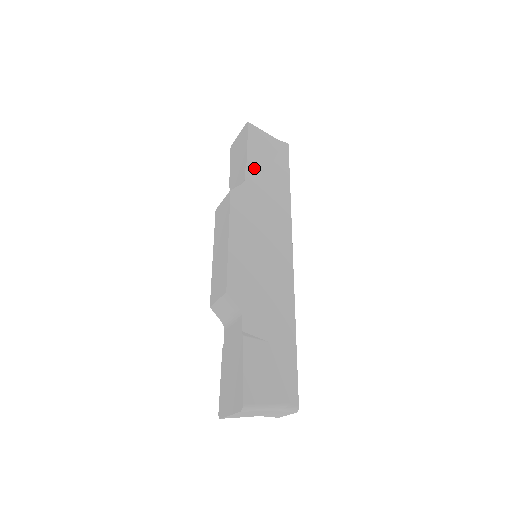
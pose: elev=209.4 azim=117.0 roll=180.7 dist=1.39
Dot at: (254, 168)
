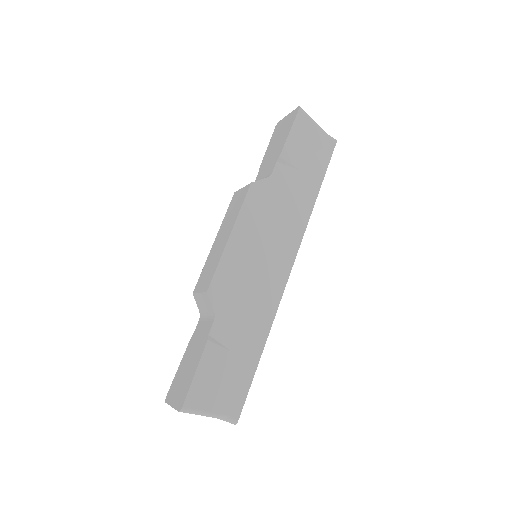
Dot at: (287, 162)
